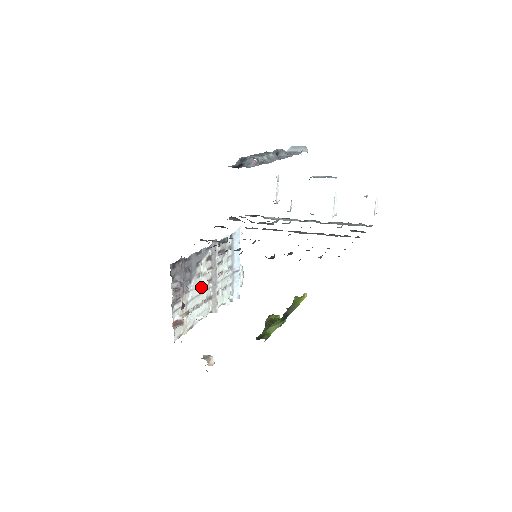
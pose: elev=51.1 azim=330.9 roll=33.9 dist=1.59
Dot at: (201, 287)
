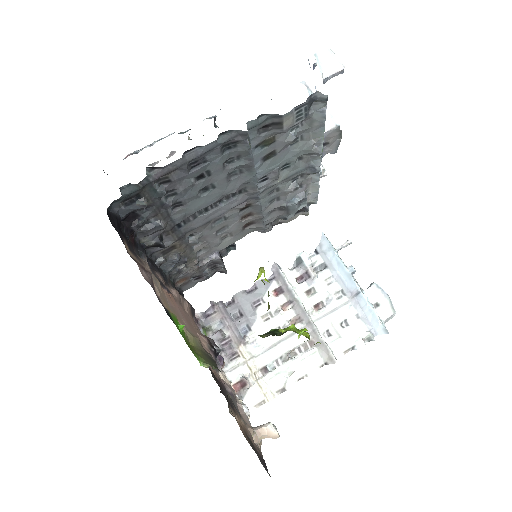
Dot at: occluded
